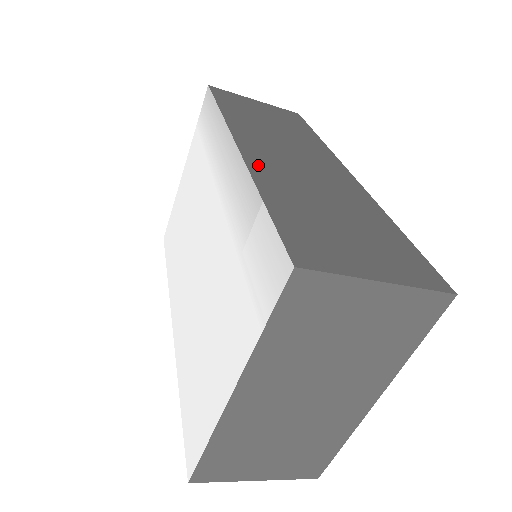
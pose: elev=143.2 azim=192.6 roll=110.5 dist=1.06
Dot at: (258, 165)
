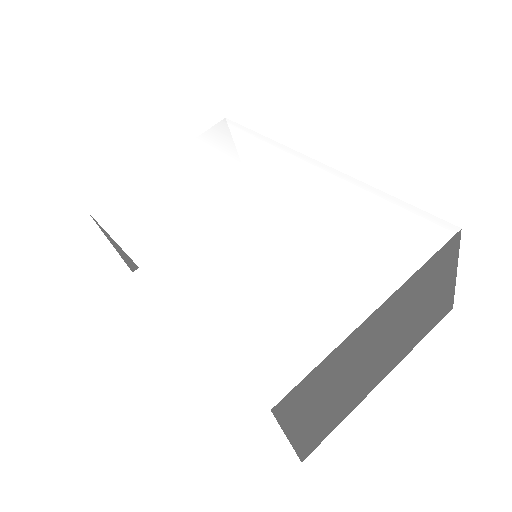
Dot at: occluded
